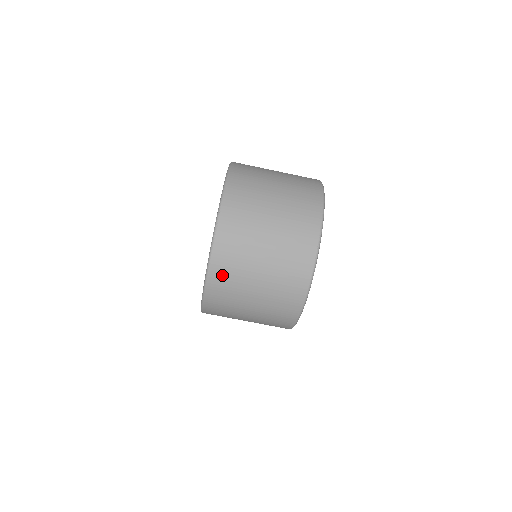
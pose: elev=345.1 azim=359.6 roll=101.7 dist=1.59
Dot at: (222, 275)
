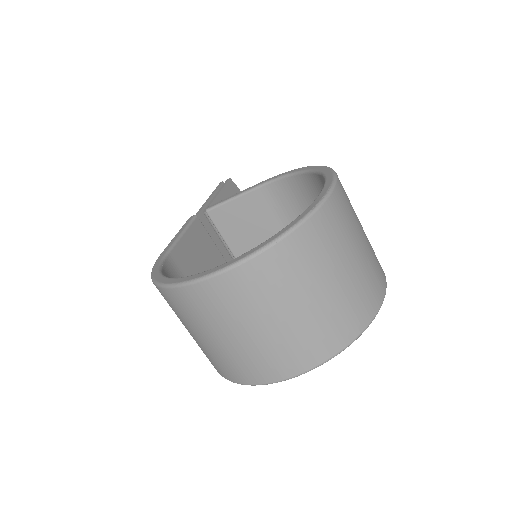
Dot at: (202, 299)
